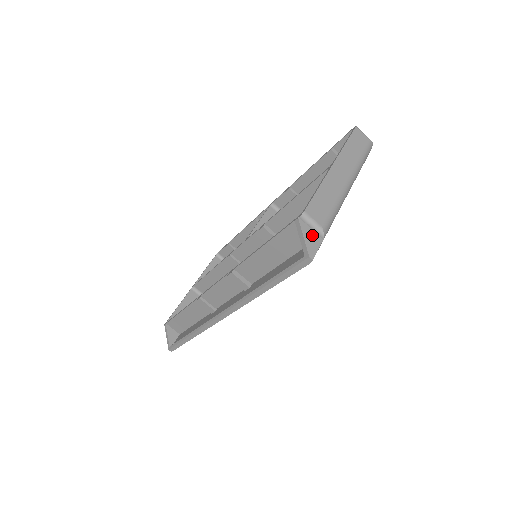
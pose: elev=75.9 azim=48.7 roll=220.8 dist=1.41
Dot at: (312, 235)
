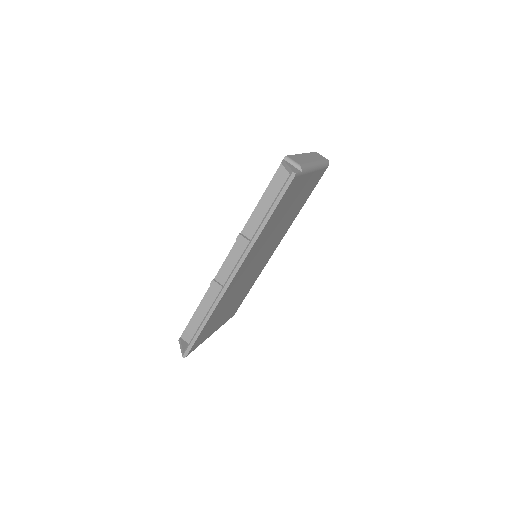
Dot at: (293, 167)
